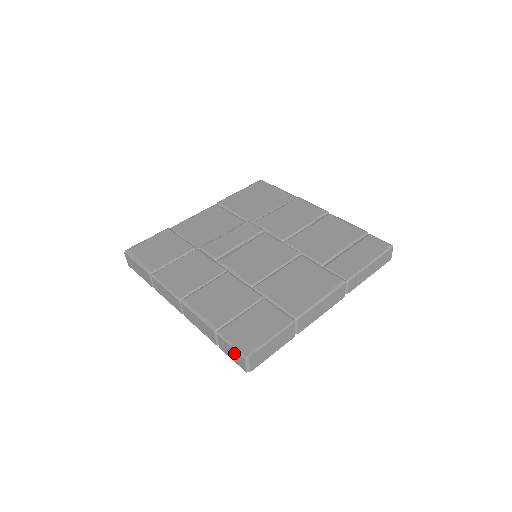
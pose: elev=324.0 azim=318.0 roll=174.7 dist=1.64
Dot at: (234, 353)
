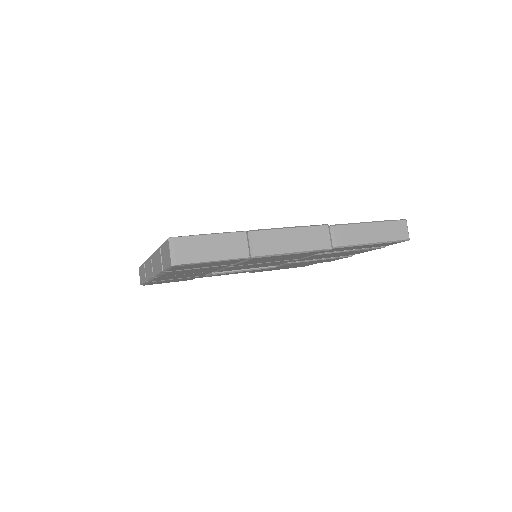
Dot at: (166, 249)
